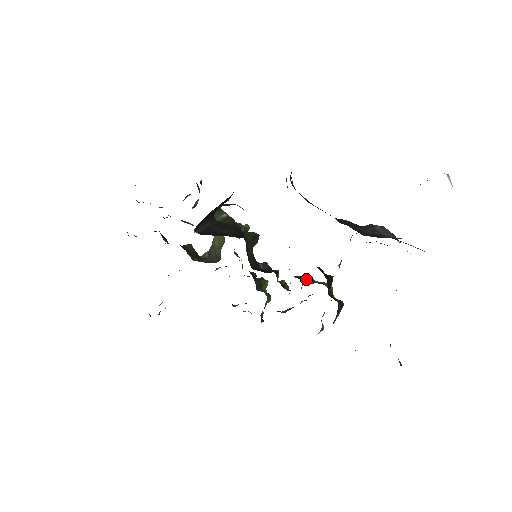
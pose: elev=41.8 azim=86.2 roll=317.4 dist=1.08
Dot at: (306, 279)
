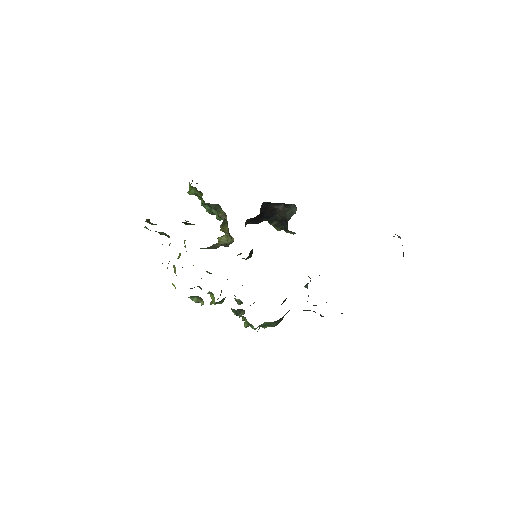
Dot at: occluded
